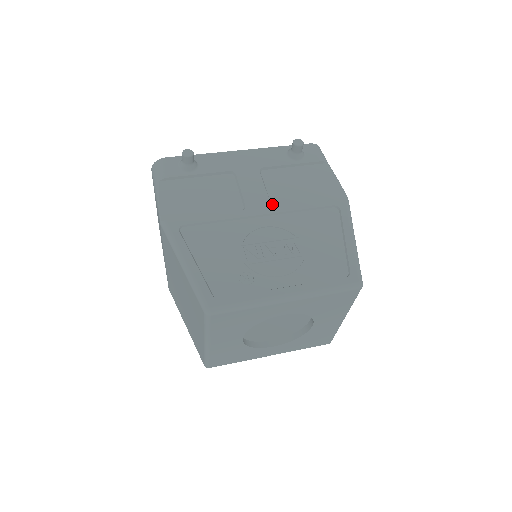
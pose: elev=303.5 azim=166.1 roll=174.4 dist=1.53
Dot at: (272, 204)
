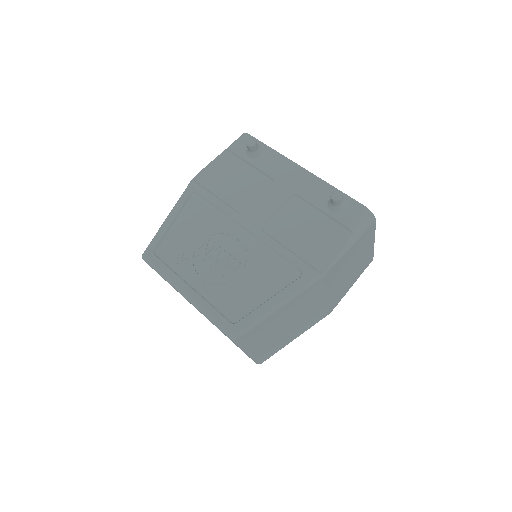
Dot at: (265, 227)
